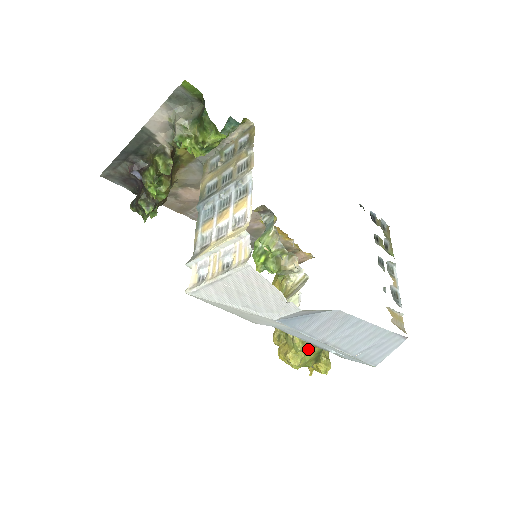
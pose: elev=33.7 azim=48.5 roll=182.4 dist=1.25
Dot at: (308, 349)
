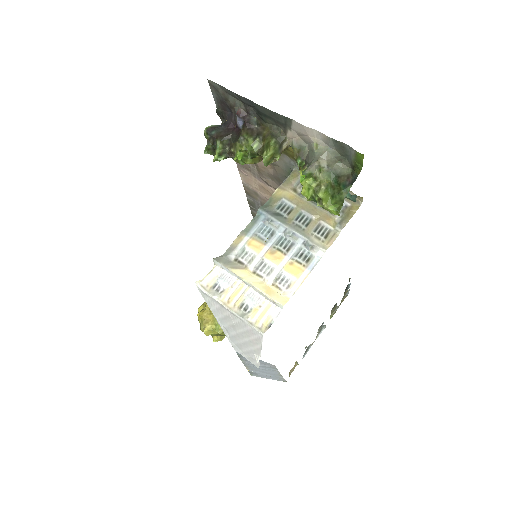
Dot at: occluded
